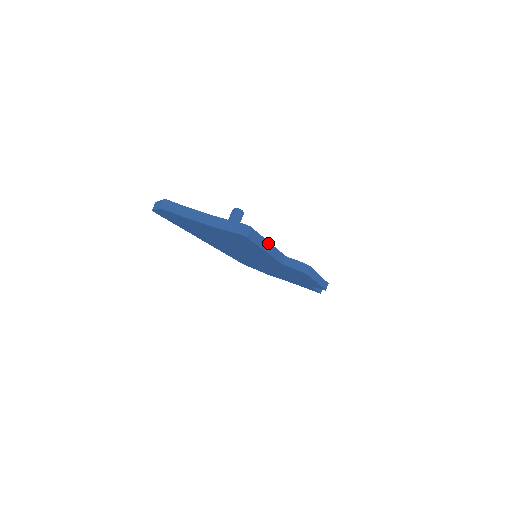
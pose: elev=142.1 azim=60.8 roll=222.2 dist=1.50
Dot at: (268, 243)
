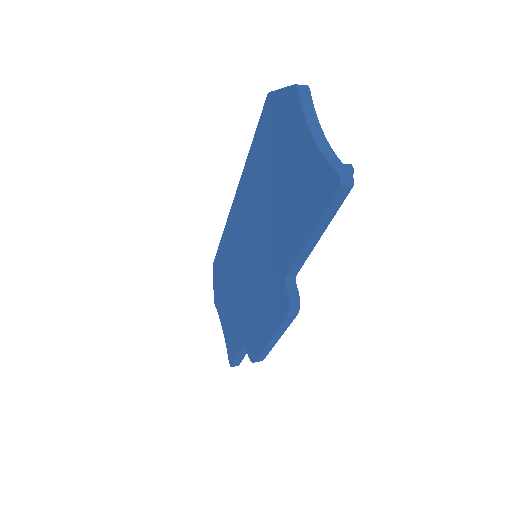
Dot at: (321, 234)
